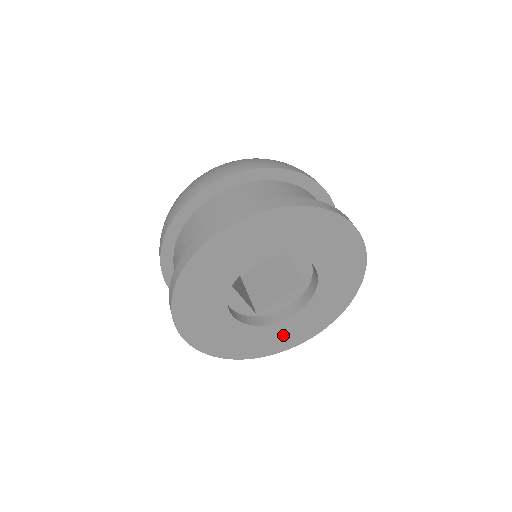
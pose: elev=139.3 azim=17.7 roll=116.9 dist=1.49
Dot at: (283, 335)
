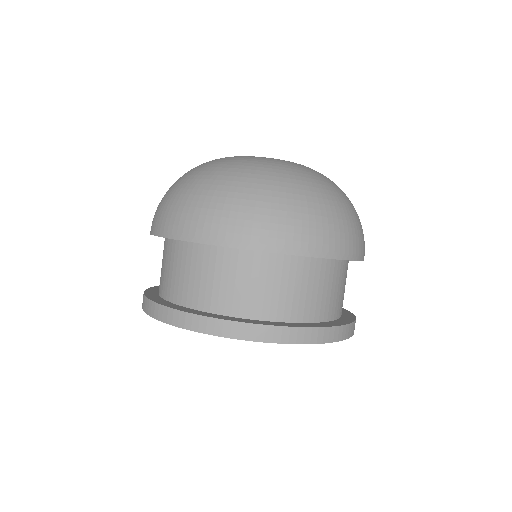
Dot at: occluded
